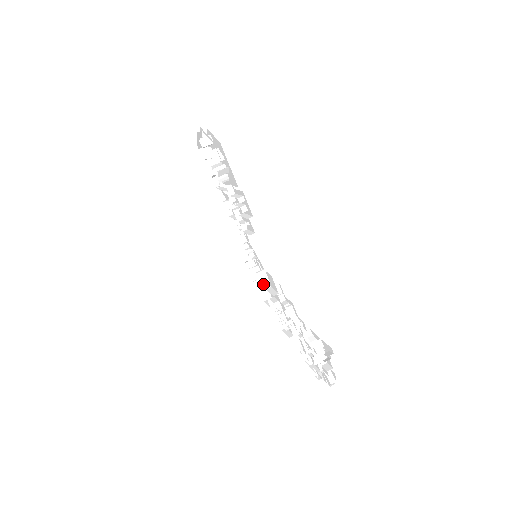
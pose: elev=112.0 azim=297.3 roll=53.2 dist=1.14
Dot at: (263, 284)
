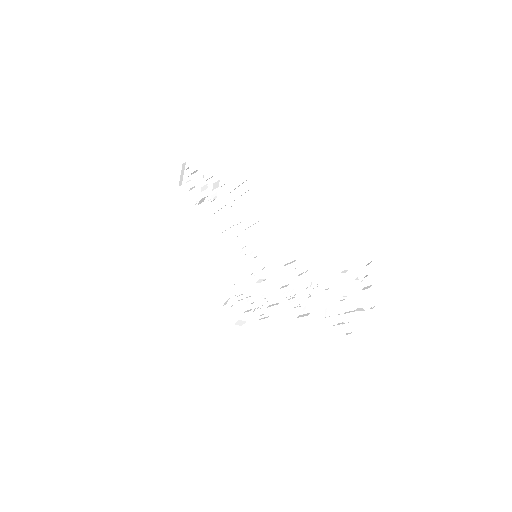
Dot at: (265, 286)
